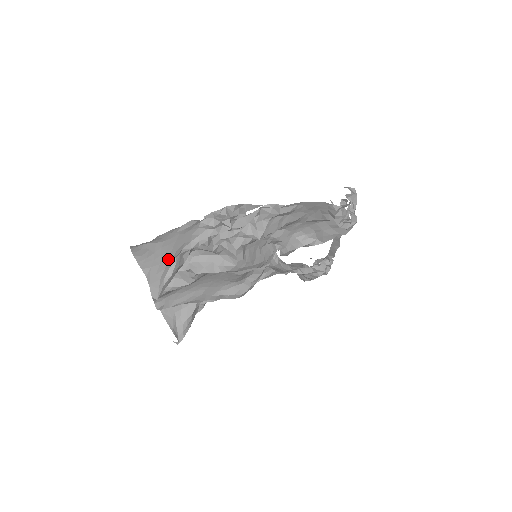
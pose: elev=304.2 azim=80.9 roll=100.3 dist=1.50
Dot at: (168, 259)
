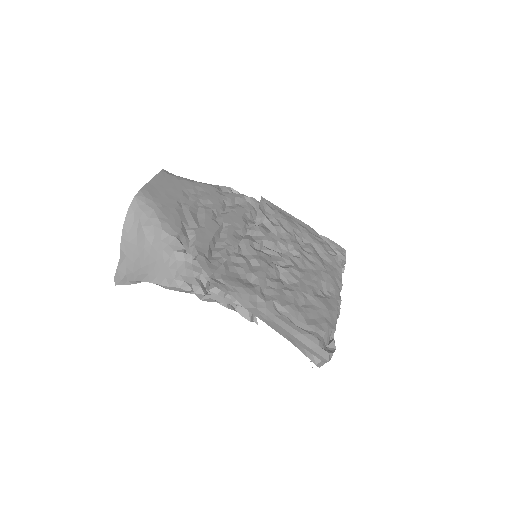
Dot at: (140, 269)
